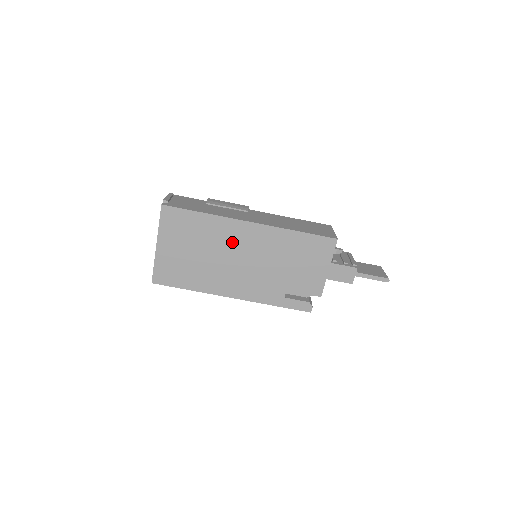
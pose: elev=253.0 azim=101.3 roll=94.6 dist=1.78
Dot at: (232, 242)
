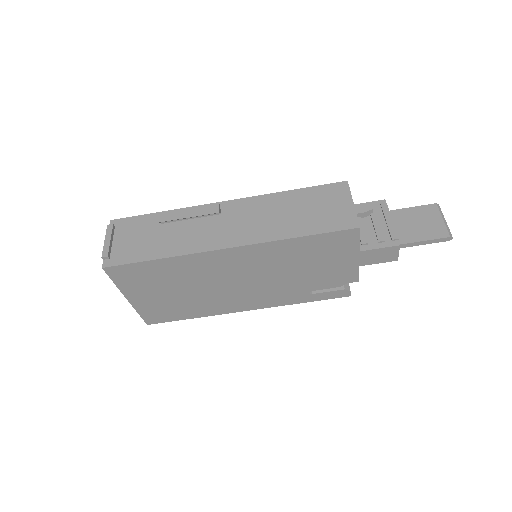
Dot at: (215, 271)
